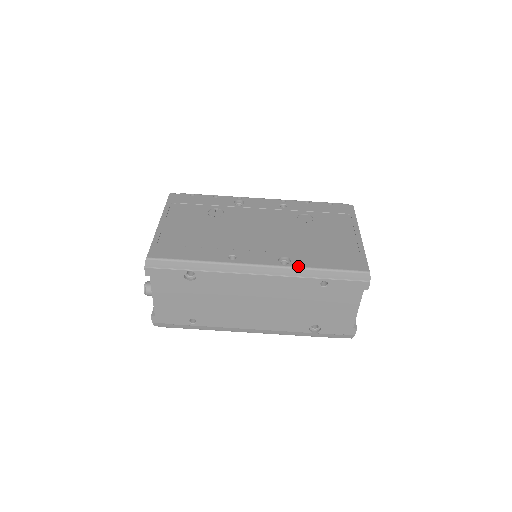
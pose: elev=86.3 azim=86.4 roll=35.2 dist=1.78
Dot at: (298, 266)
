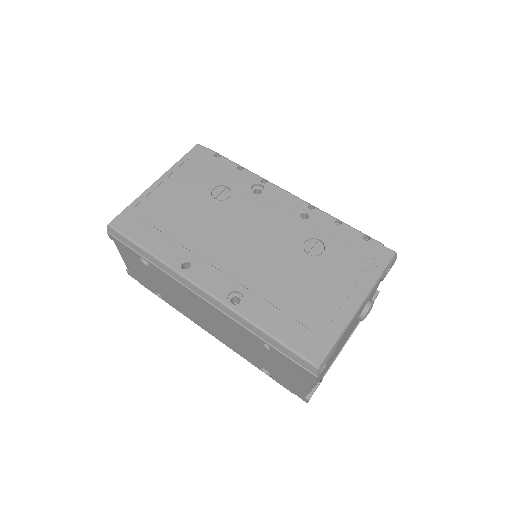
Dot at: (242, 314)
